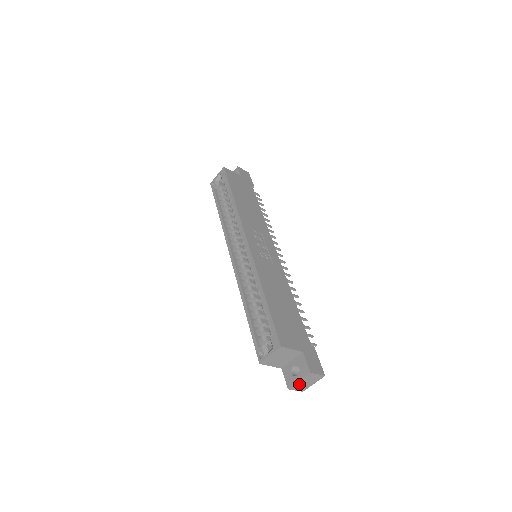
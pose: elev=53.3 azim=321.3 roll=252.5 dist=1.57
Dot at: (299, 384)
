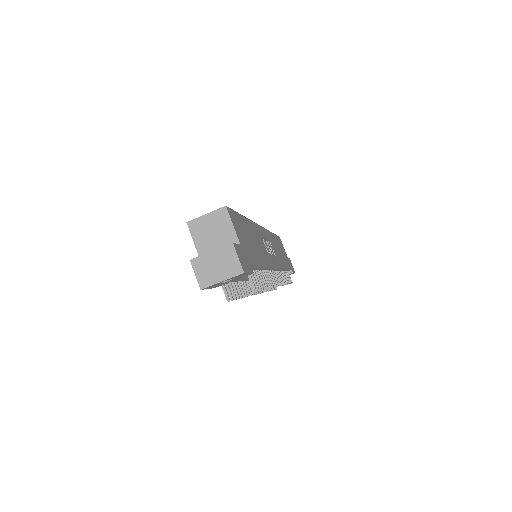
Dot at: (207, 261)
